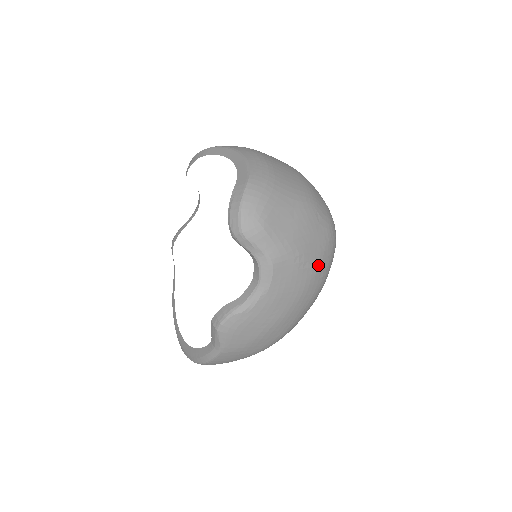
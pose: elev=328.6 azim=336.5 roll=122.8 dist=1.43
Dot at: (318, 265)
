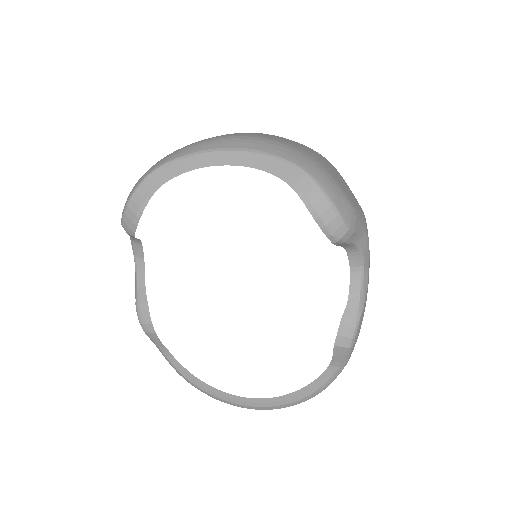
Dot at: occluded
